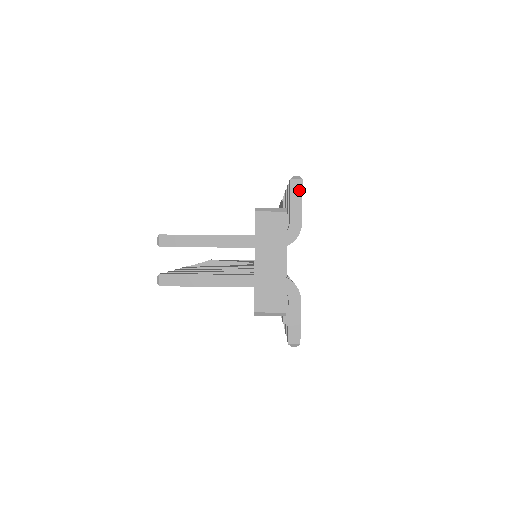
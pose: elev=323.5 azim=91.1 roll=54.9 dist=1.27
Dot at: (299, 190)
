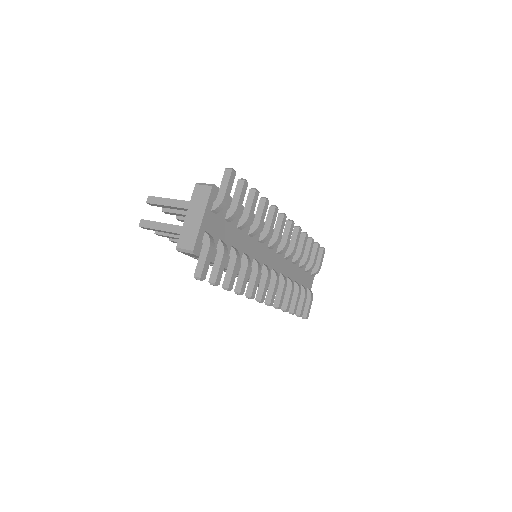
Dot at: (228, 176)
